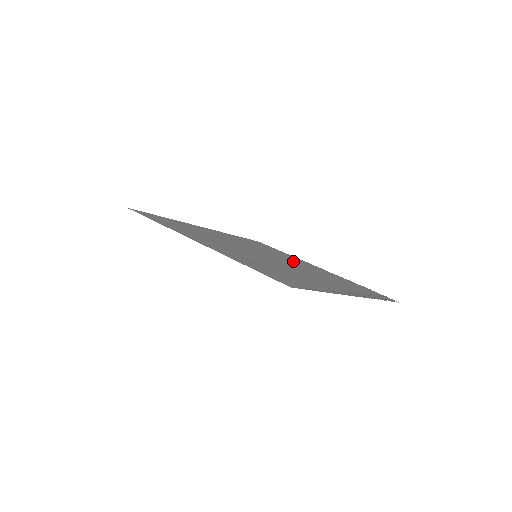
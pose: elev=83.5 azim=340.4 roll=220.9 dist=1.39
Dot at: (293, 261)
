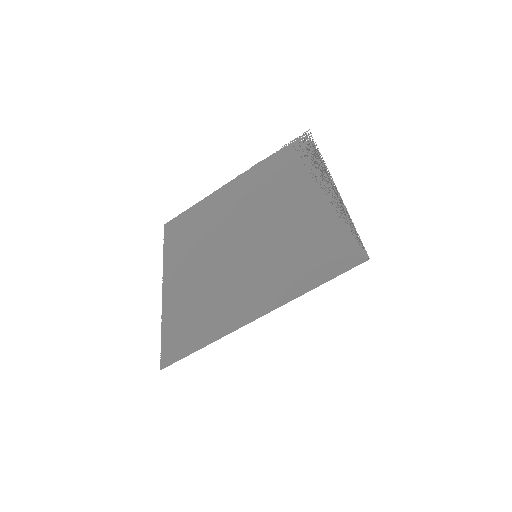
Dot at: (232, 210)
